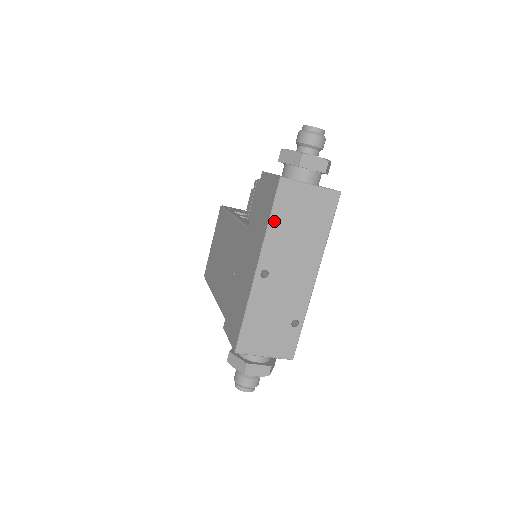
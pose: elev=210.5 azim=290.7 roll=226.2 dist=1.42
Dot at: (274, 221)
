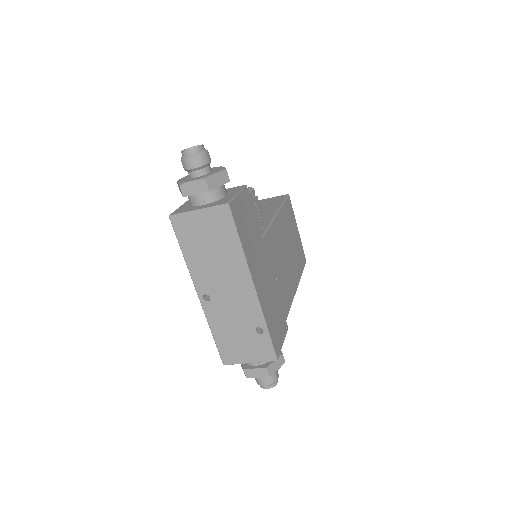
Dot at: (187, 254)
